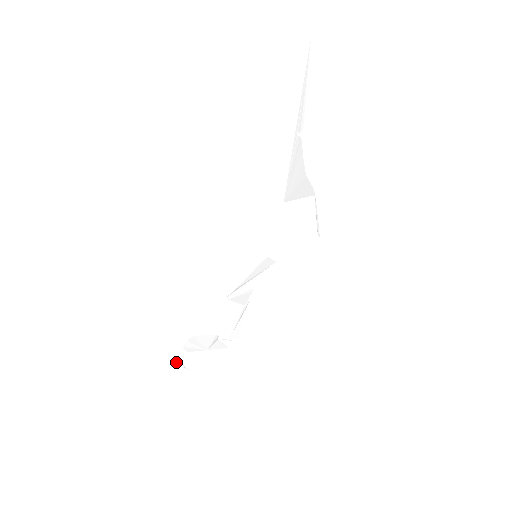
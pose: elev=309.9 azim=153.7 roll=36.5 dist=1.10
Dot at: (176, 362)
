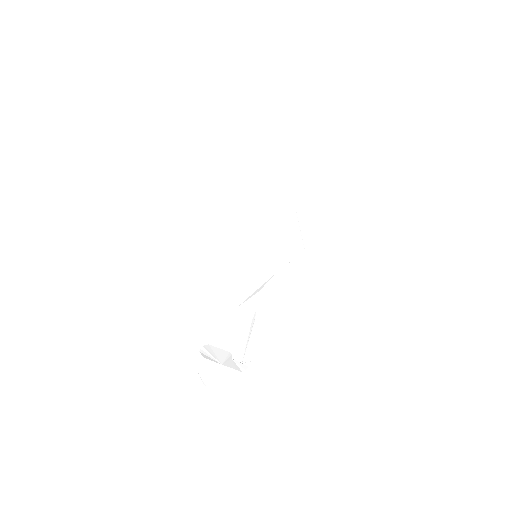
Dot at: (193, 370)
